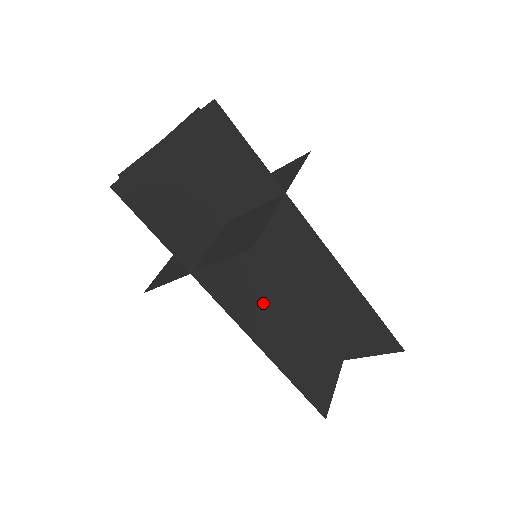
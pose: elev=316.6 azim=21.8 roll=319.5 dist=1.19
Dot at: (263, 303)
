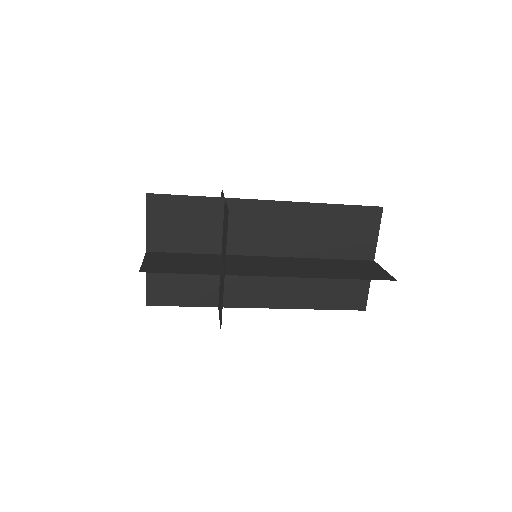
Dot at: (285, 266)
